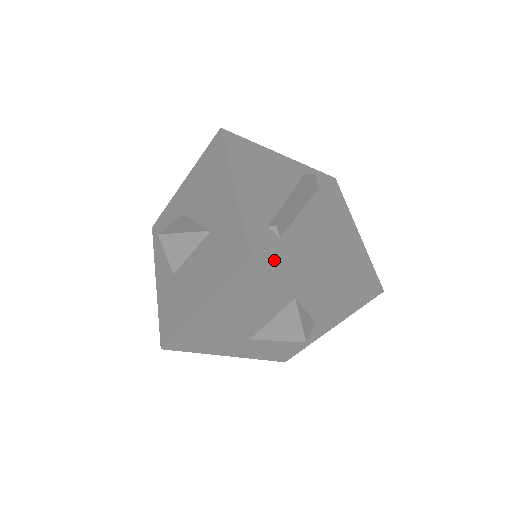
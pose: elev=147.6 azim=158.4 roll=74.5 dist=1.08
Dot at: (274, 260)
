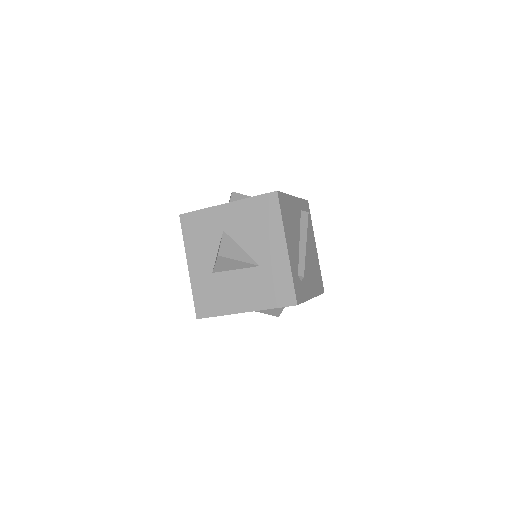
Dot at: (302, 301)
